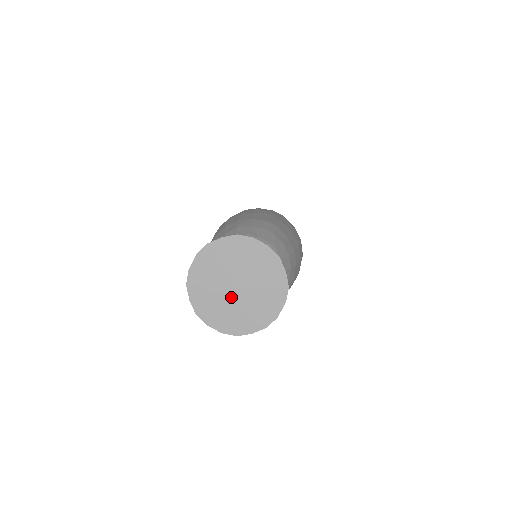
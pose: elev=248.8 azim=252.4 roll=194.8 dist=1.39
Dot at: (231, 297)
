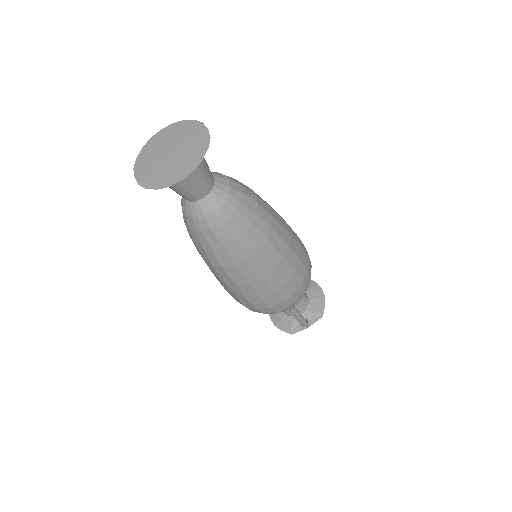
Dot at: (165, 161)
